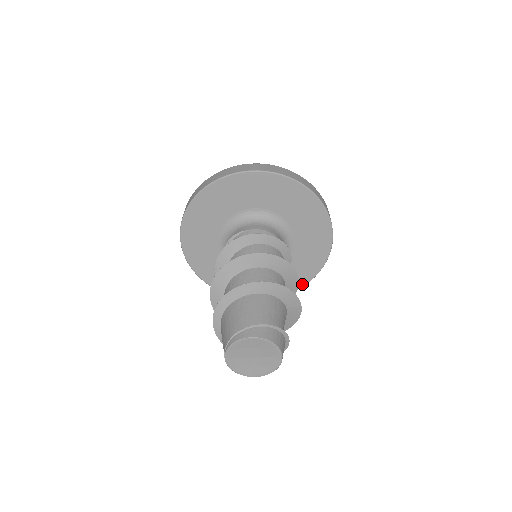
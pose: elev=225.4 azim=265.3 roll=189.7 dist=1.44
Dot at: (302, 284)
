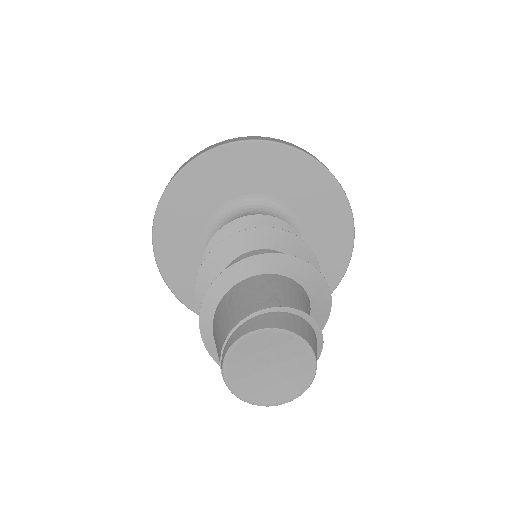
Dot at: (335, 282)
